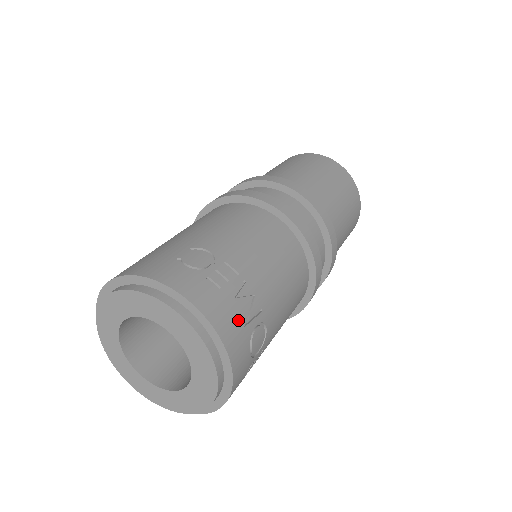
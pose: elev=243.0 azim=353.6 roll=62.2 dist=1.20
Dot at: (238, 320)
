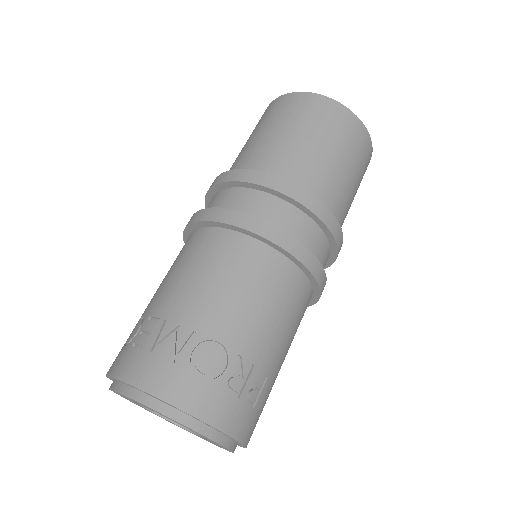
Dot at: (164, 362)
